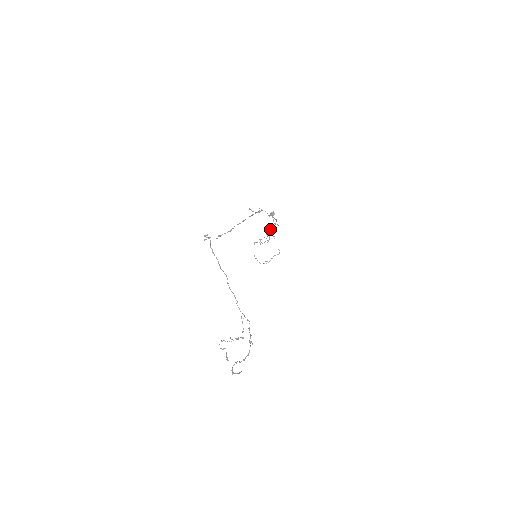
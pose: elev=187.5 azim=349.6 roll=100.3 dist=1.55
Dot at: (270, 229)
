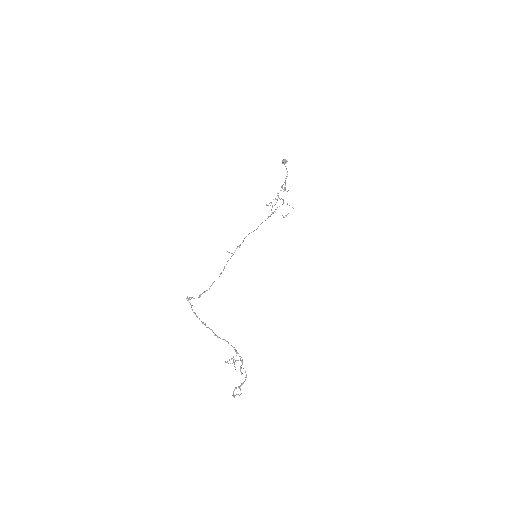
Dot at: (282, 185)
